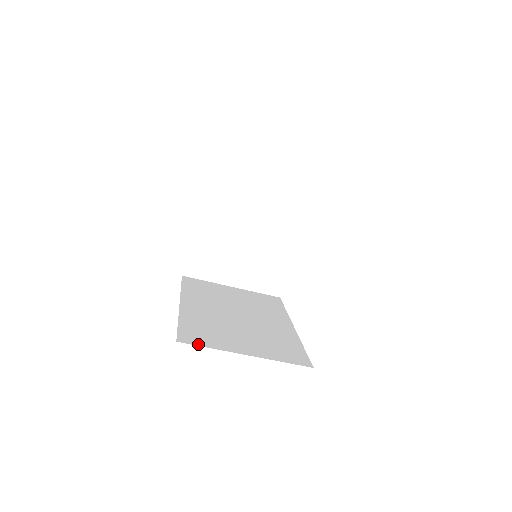
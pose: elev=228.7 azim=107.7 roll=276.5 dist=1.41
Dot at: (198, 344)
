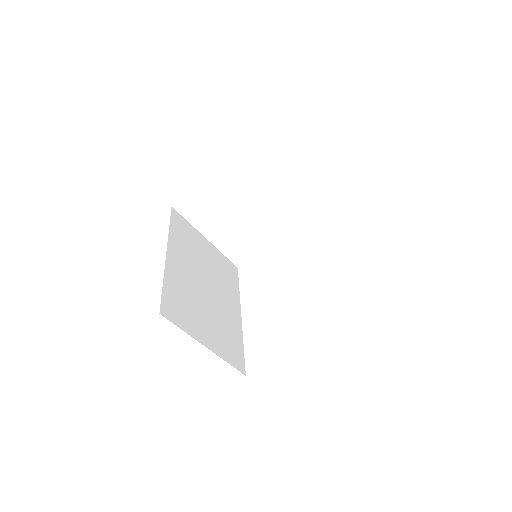
Dot at: (175, 322)
